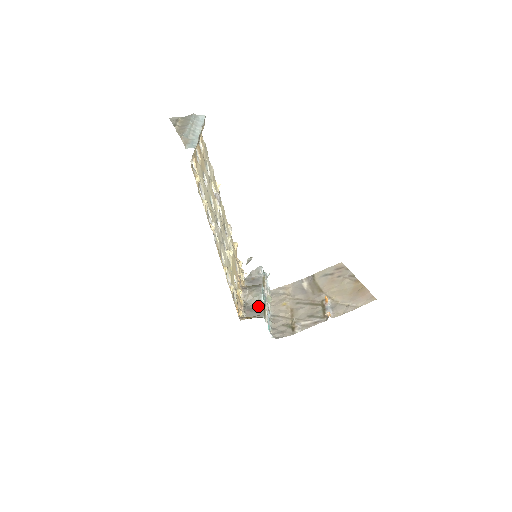
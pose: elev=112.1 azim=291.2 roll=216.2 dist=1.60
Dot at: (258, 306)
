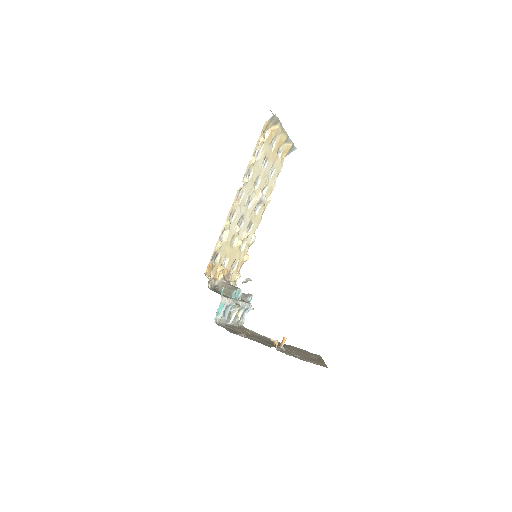
Dot at: (225, 295)
